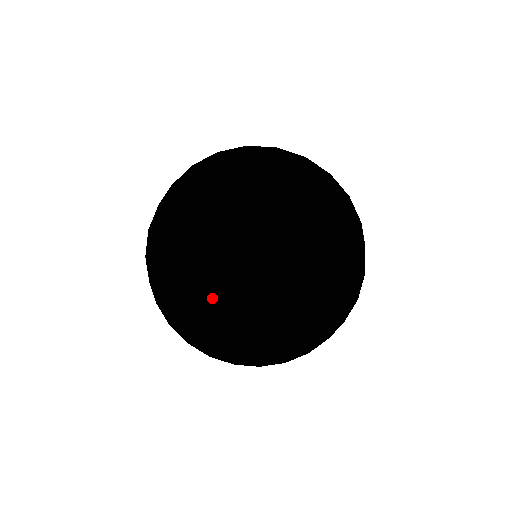
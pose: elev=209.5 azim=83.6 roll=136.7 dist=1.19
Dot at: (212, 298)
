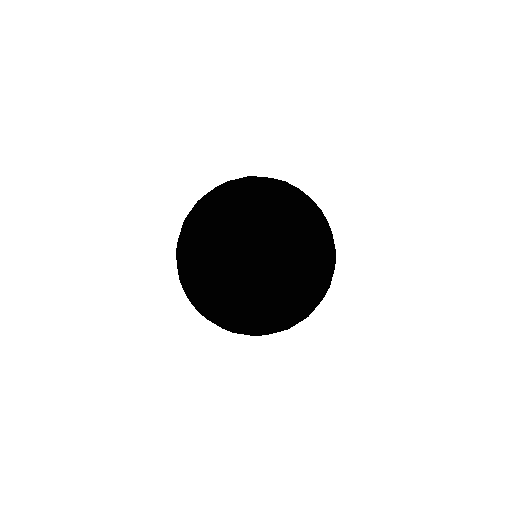
Dot at: (187, 287)
